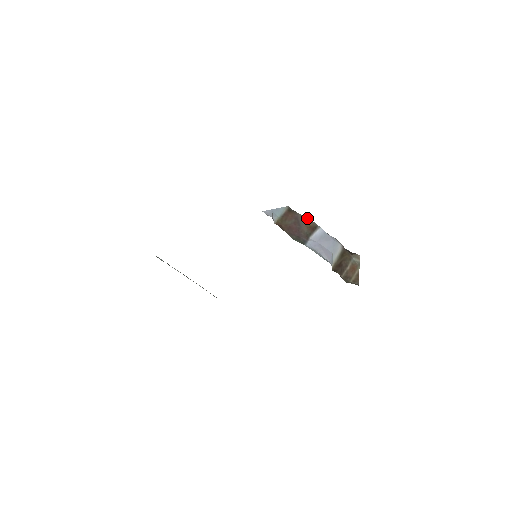
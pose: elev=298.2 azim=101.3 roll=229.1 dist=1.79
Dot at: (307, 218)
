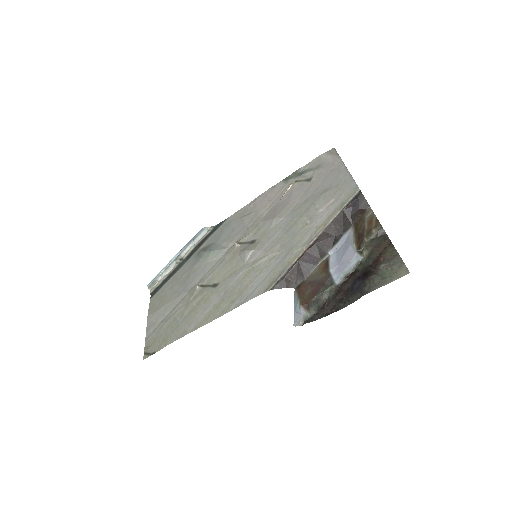
Dot at: (315, 270)
